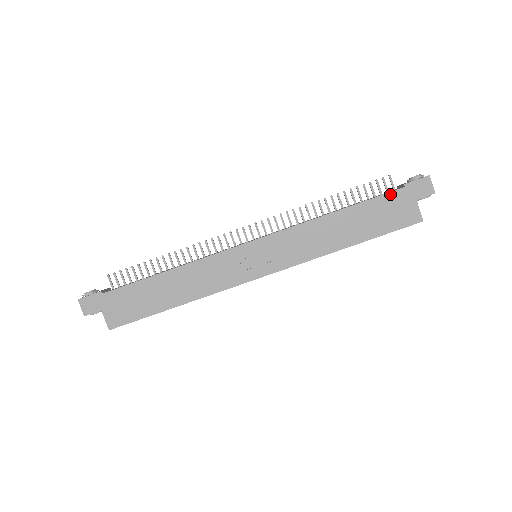
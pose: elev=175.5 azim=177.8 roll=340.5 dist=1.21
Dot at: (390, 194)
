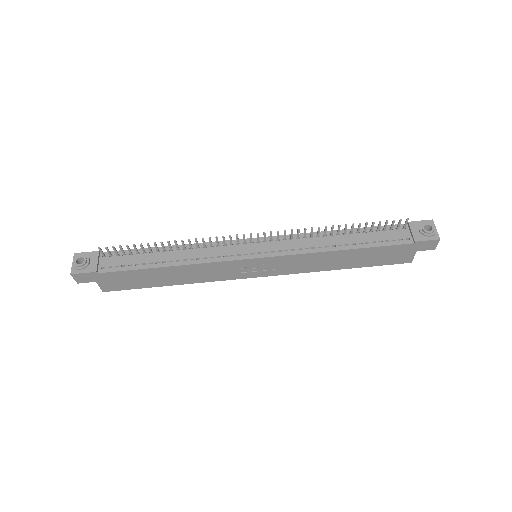
Dot at: (399, 246)
